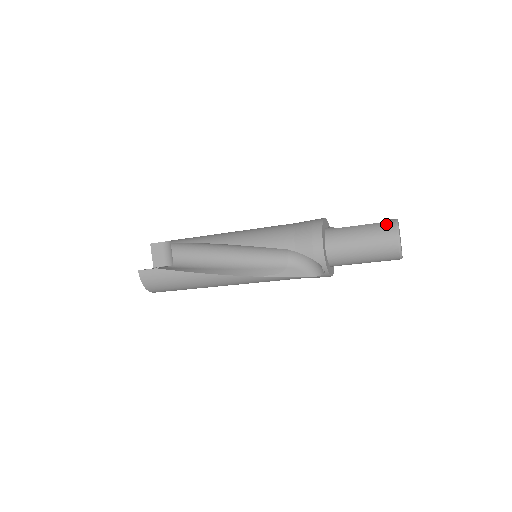
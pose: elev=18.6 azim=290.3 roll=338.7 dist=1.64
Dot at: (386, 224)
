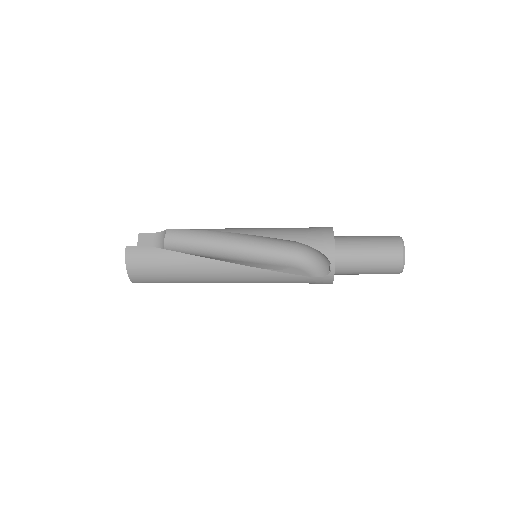
Dot at: (391, 236)
